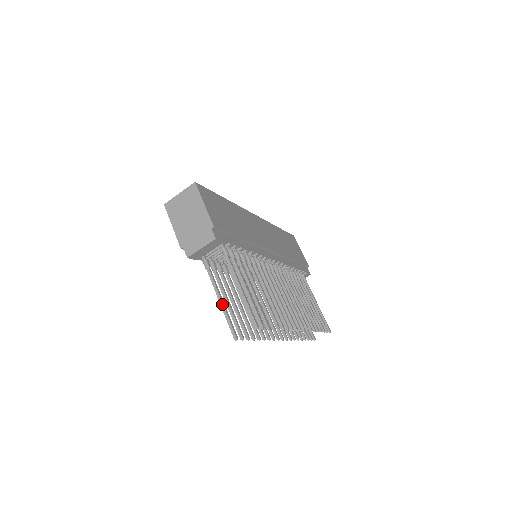
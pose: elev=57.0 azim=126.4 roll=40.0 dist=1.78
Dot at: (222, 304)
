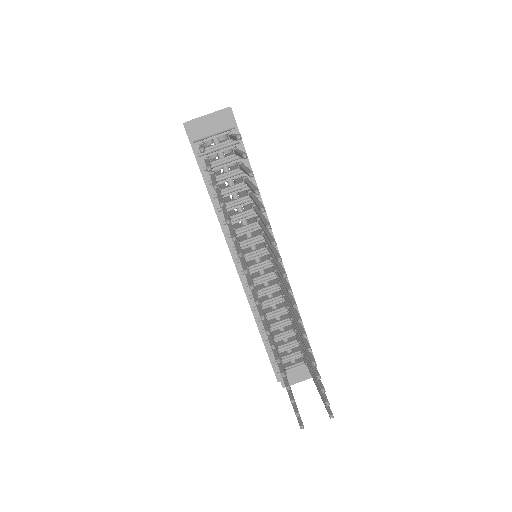
Dot at: occluded
